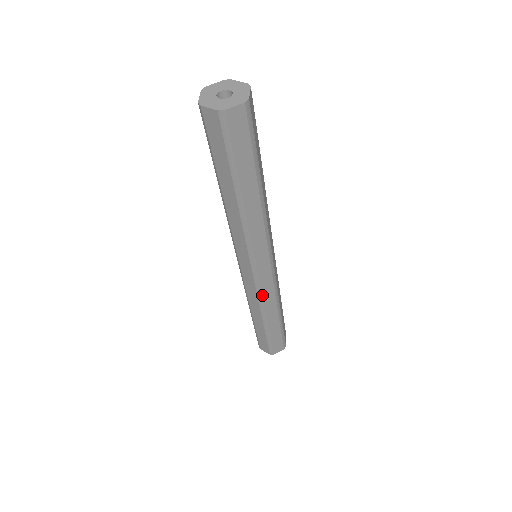
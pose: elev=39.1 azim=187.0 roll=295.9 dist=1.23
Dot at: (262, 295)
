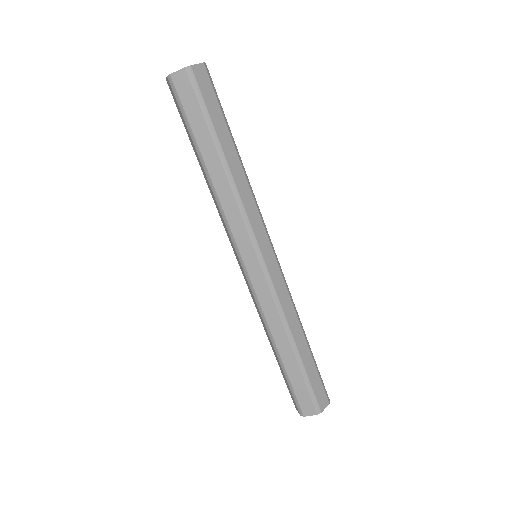
Dot at: (260, 303)
